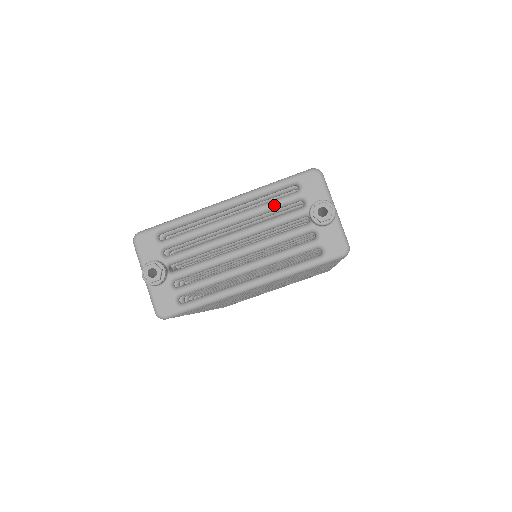
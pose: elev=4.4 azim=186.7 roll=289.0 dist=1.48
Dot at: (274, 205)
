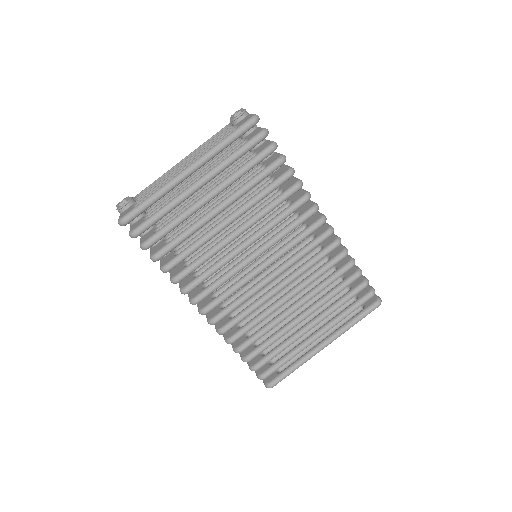
Dot at: (211, 139)
